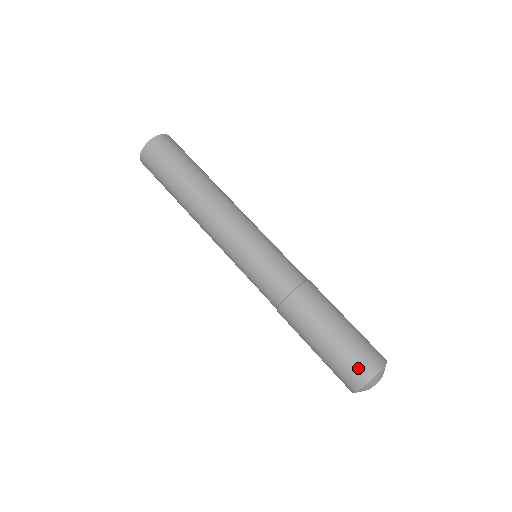
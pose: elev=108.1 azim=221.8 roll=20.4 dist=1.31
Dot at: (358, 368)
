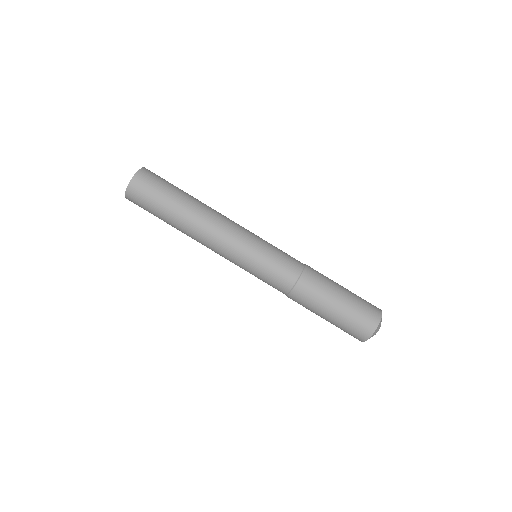
Dot at: (371, 310)
